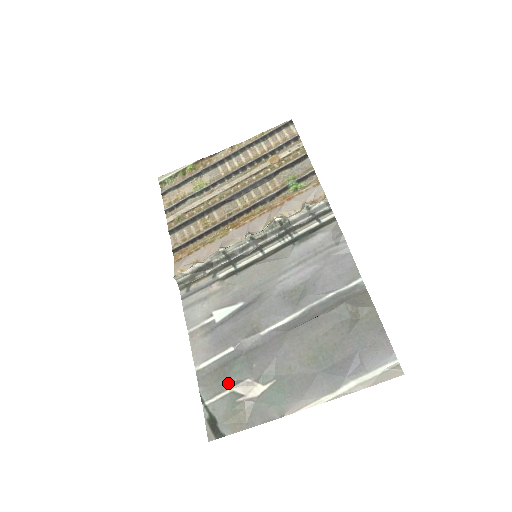
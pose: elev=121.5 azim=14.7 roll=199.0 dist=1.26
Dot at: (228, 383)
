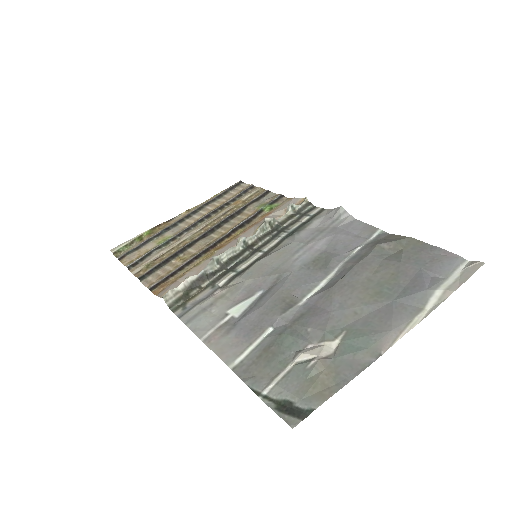
Dot at: (284, 360)
